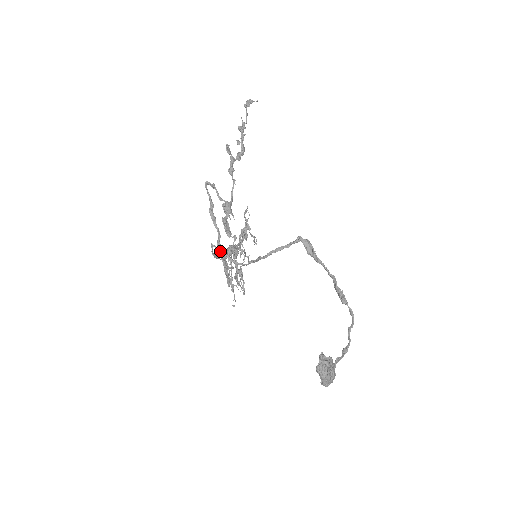
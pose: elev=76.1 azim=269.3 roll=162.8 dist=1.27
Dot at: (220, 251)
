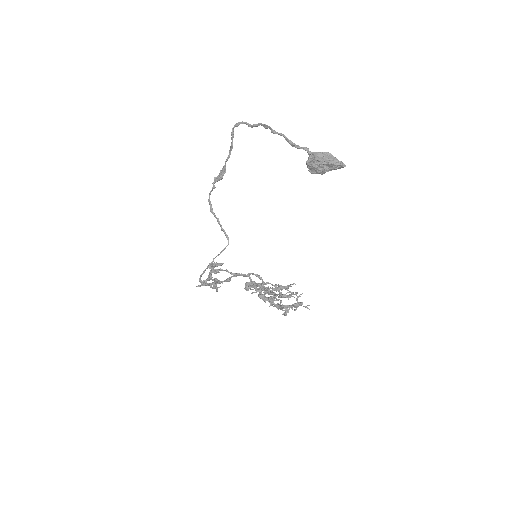
Dot at: (230, 277)
